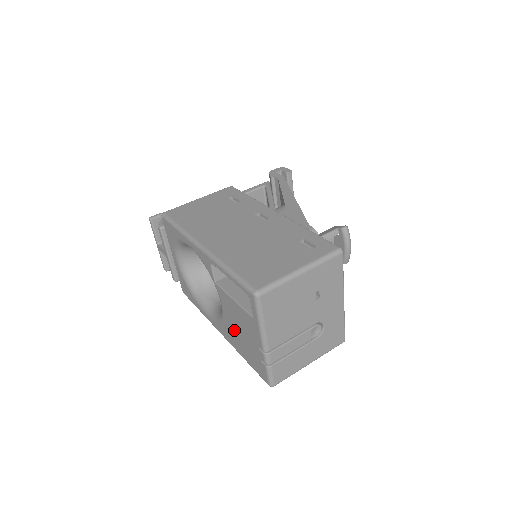
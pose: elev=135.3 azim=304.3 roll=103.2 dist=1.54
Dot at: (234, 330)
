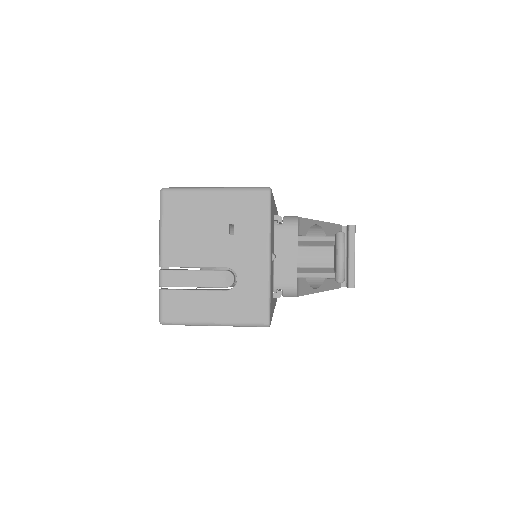
Dot at: occluded
